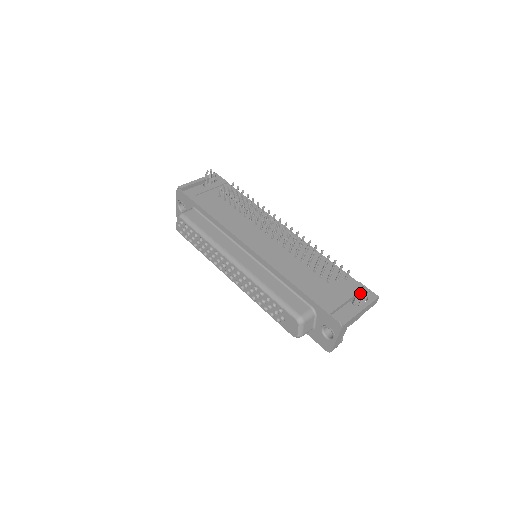
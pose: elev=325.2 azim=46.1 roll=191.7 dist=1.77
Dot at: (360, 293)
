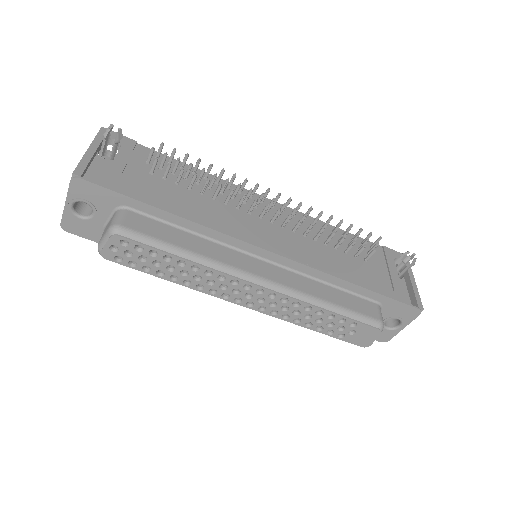
Dot at: (399, 260)
